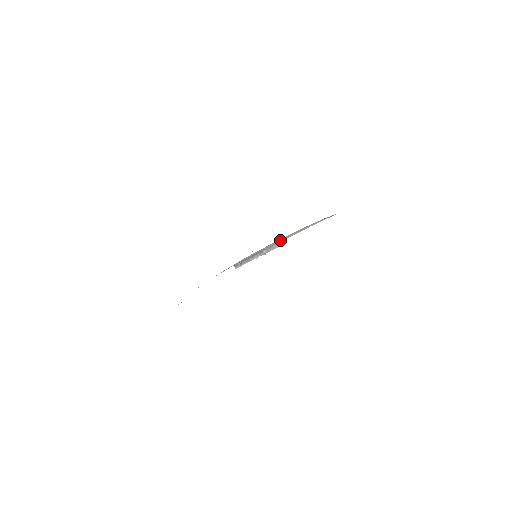
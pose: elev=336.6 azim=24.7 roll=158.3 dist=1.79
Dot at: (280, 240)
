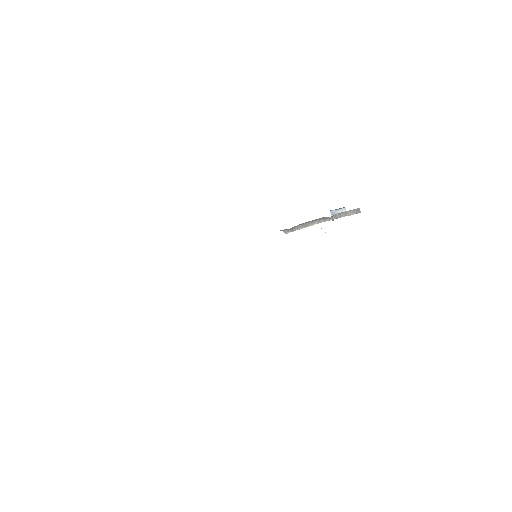
Dot at: occluded
